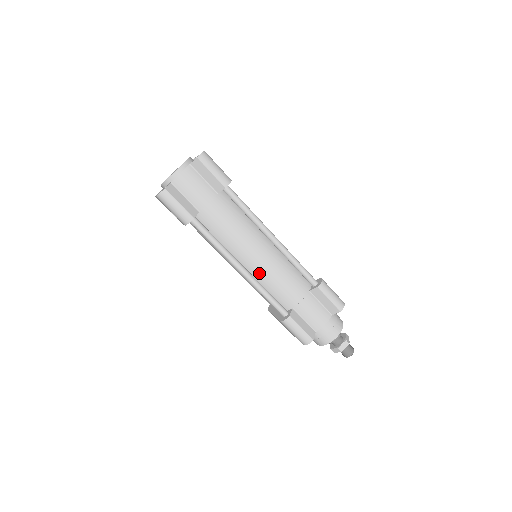
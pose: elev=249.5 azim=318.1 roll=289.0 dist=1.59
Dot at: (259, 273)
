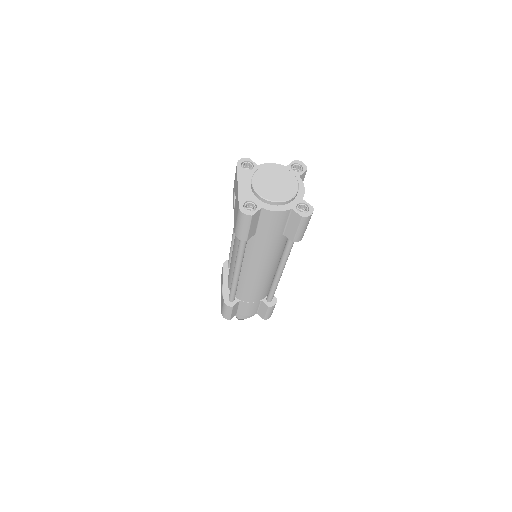
Dot at: (245, 279)
